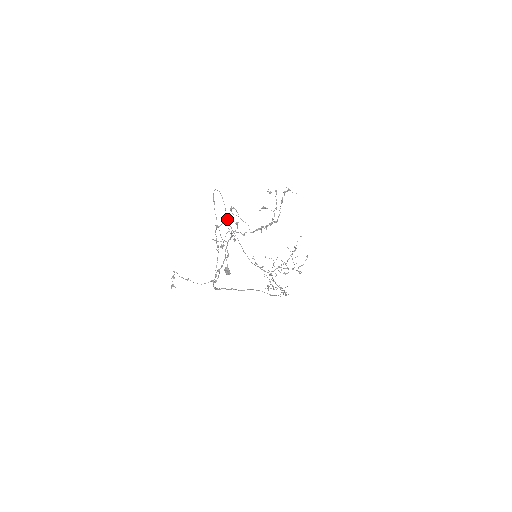
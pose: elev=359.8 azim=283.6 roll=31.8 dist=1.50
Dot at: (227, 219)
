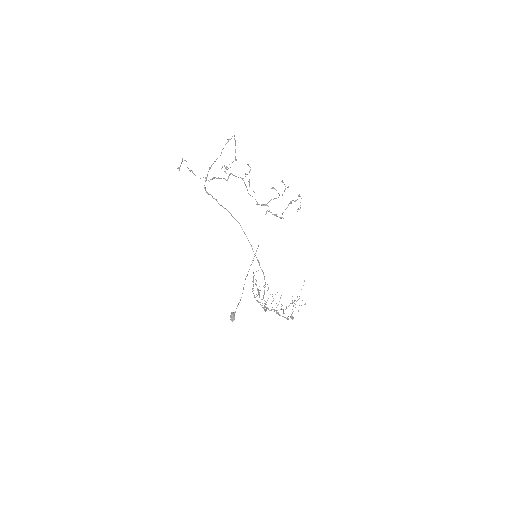
Dot at: (253, 260)
